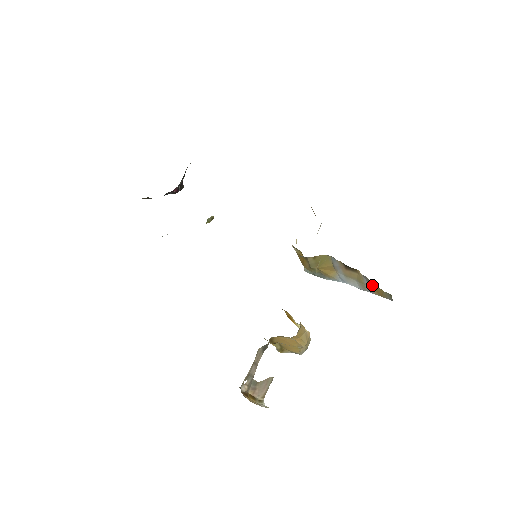
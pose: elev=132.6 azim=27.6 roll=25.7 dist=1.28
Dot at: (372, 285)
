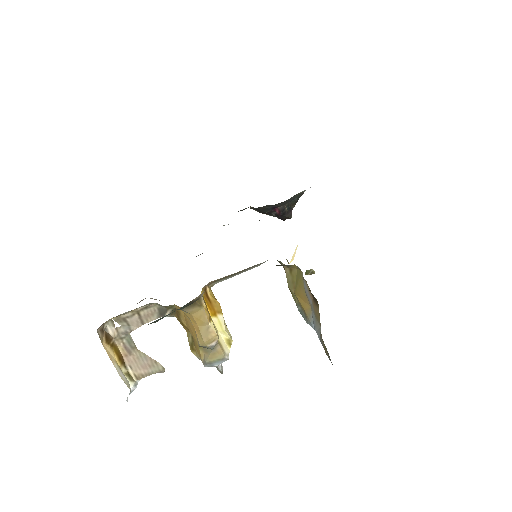
Dot at: occluded
